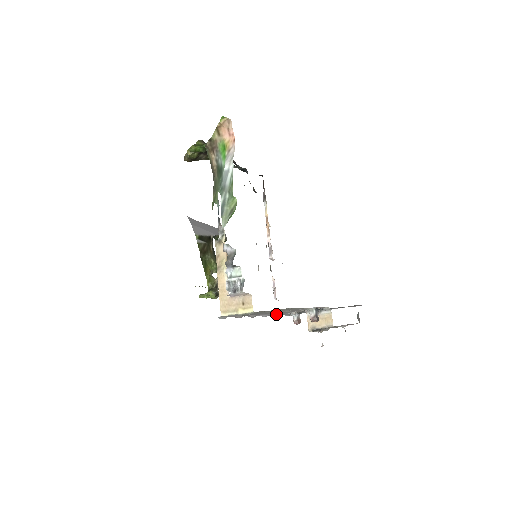
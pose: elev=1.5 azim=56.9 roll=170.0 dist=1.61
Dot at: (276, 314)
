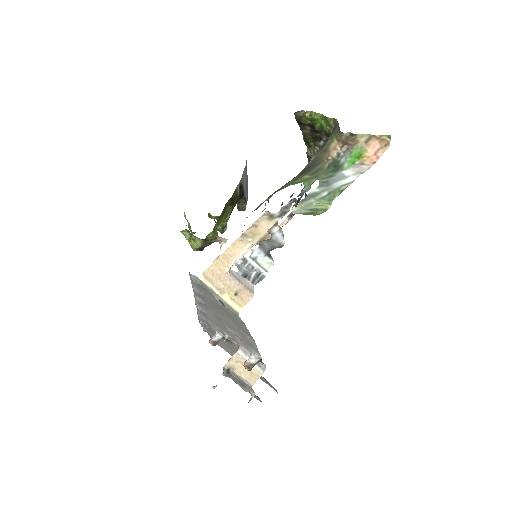
Dot at: (204, 316)
